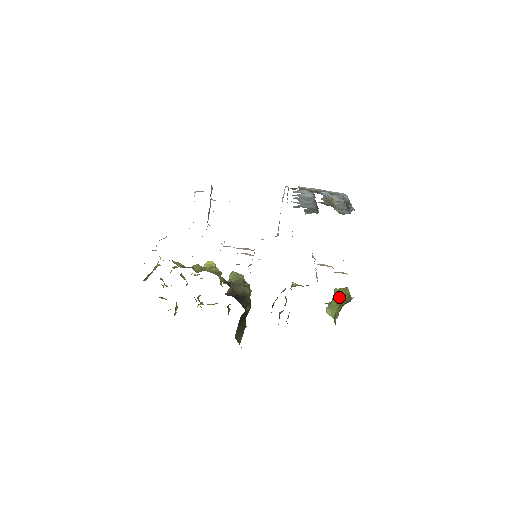
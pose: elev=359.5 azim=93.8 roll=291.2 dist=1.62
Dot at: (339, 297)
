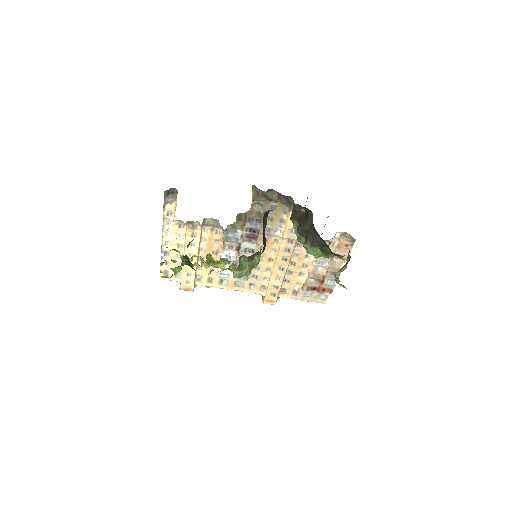
Dot at: occluded
